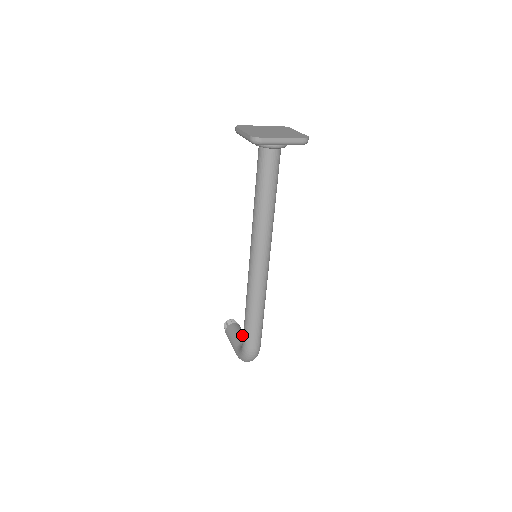
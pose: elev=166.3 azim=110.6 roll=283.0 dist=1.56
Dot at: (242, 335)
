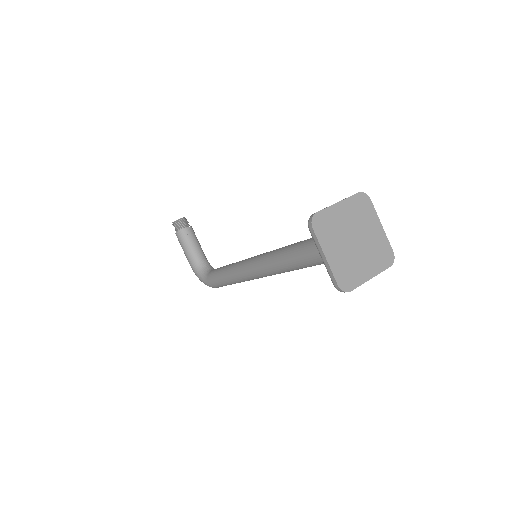
Dot at: (198, 248)
